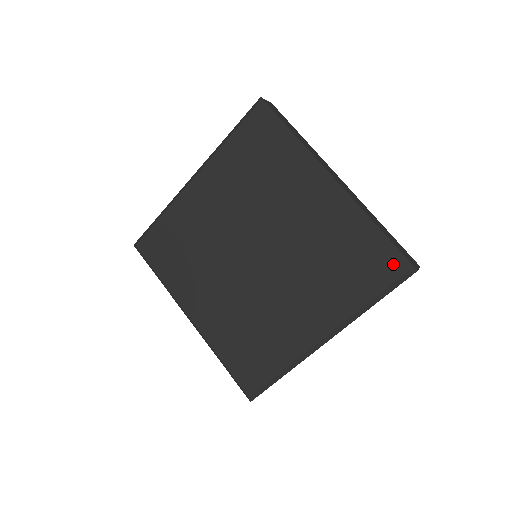
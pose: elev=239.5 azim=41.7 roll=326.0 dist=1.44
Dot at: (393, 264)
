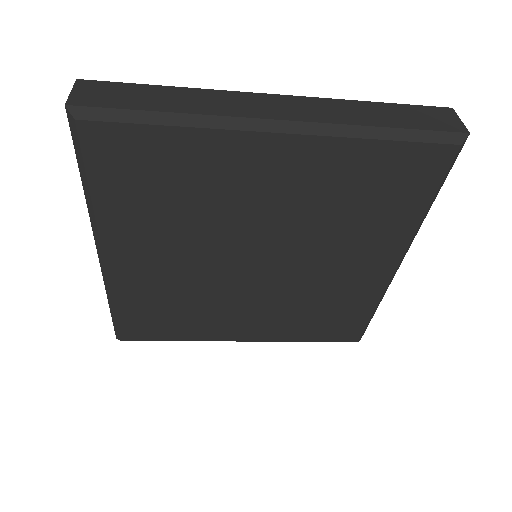
Dot at: (355, 335)
